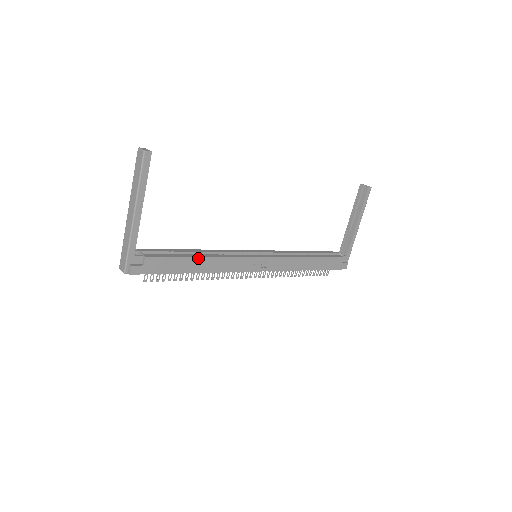
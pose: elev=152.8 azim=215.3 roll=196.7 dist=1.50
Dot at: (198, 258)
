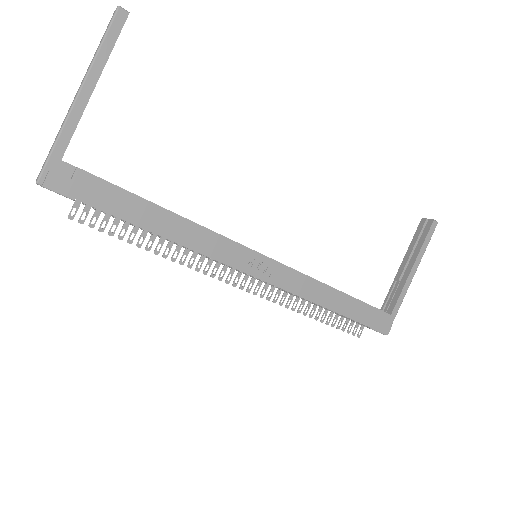
Dot at: (163, 210)
